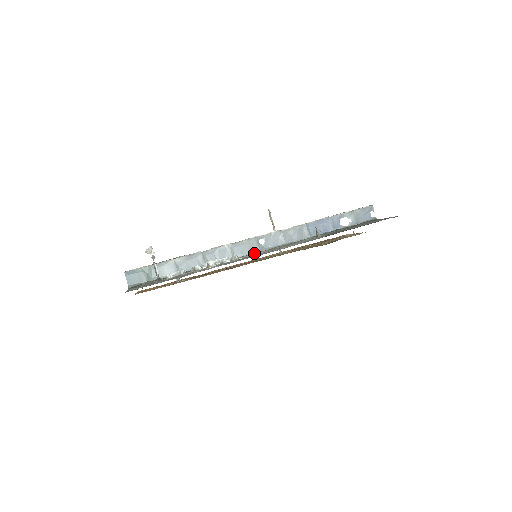
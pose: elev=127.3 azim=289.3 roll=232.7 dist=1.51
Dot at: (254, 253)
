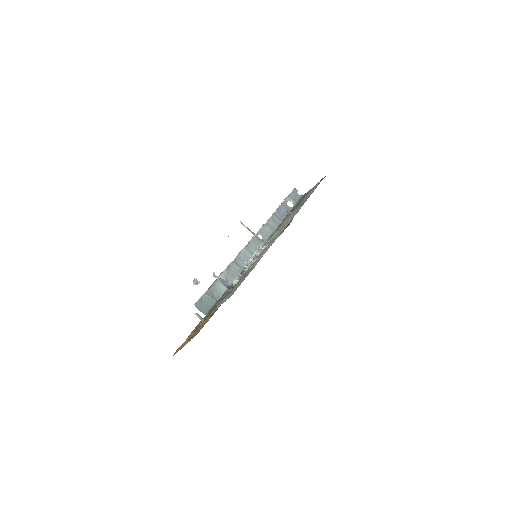
Dot at: (265, 244)
